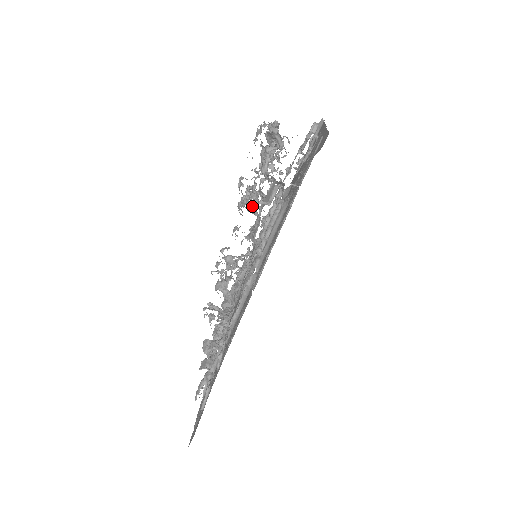
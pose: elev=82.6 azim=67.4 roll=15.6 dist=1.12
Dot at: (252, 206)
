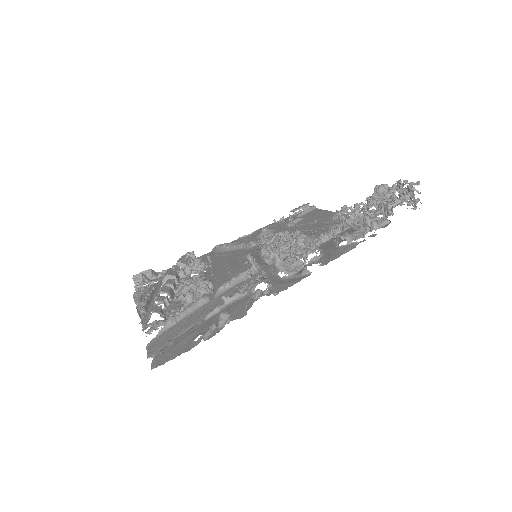
Dot at: (374, 220)
